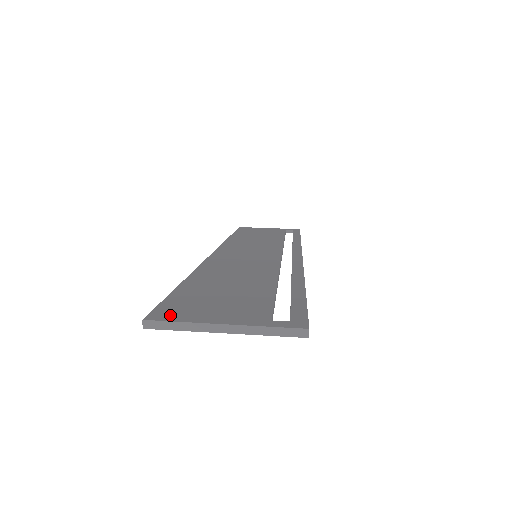
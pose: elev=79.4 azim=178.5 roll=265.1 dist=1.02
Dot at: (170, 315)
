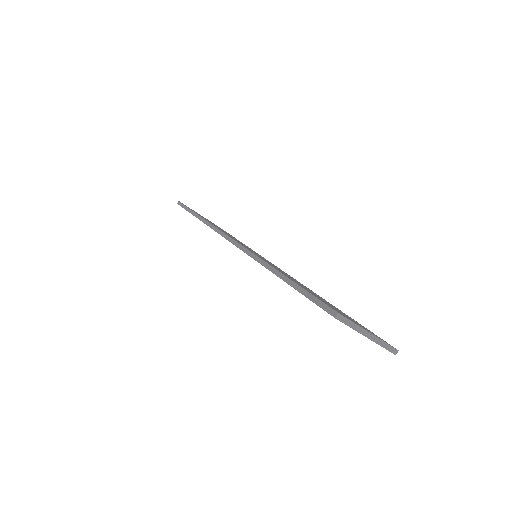
Dot at: occluded
